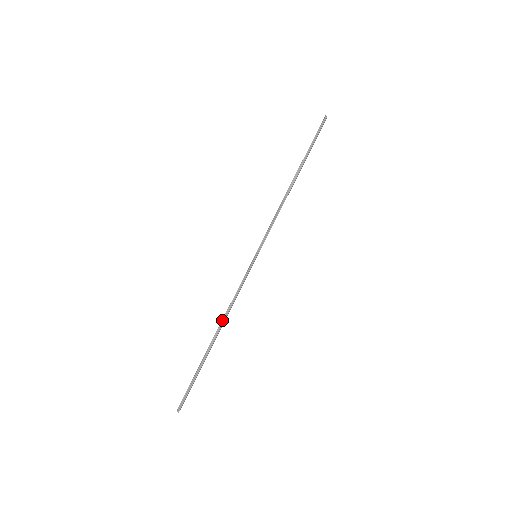
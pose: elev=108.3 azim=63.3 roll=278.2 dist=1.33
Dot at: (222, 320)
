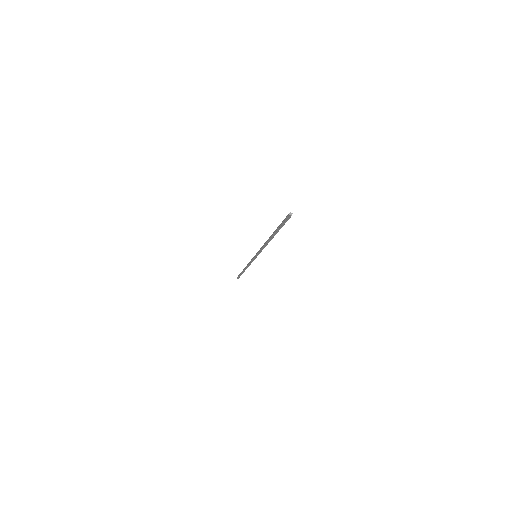
Dot at: (246, 268)
